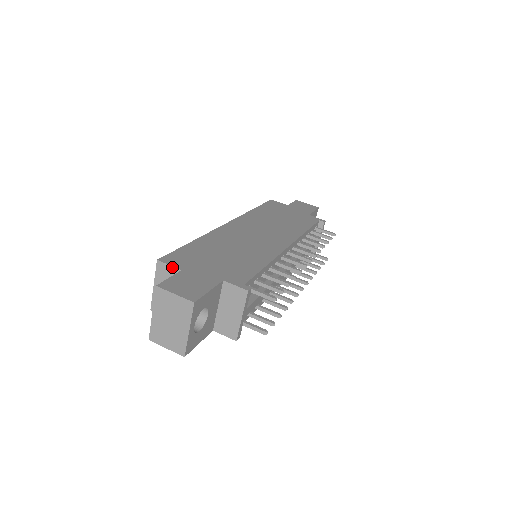
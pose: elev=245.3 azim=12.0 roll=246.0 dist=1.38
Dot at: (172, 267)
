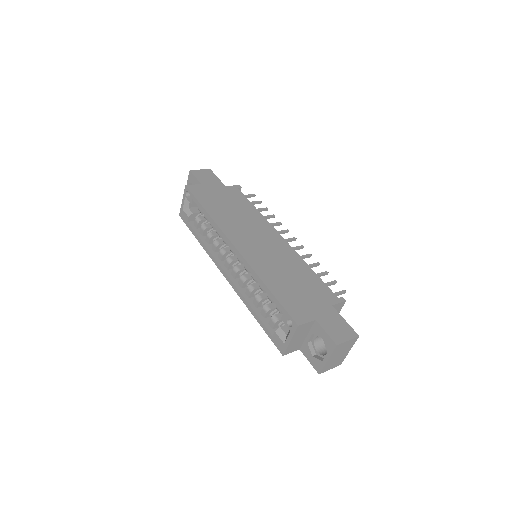
Dot at: (309, 323)
